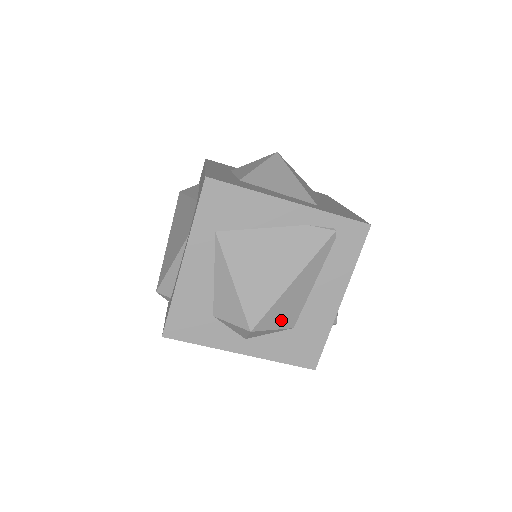
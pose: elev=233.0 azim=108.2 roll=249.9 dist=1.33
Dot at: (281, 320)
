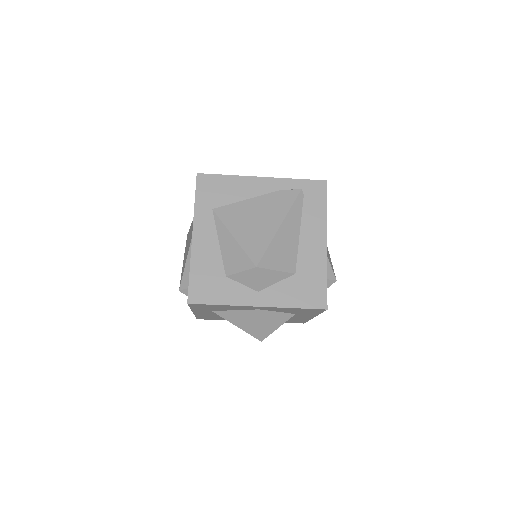
Dot at: (281, 262)
